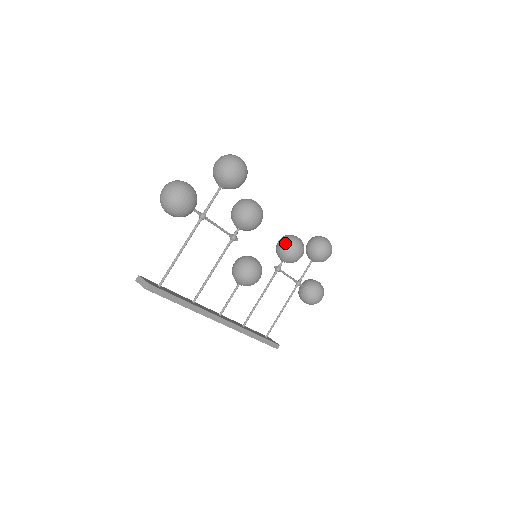
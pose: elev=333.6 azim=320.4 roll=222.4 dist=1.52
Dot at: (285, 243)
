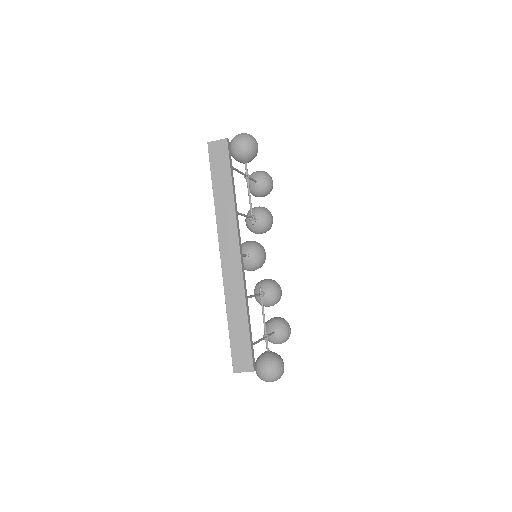
Dot at: (269, 279)
